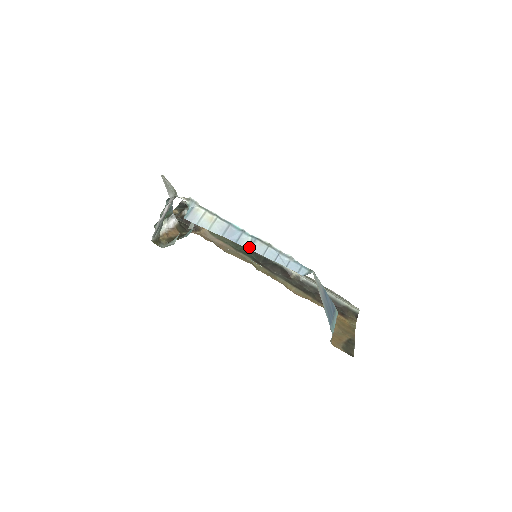
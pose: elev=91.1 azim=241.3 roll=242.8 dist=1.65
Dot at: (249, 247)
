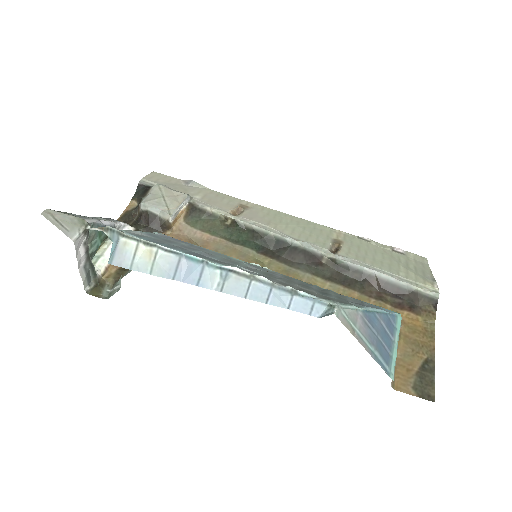
Dot at: (220, 288)
